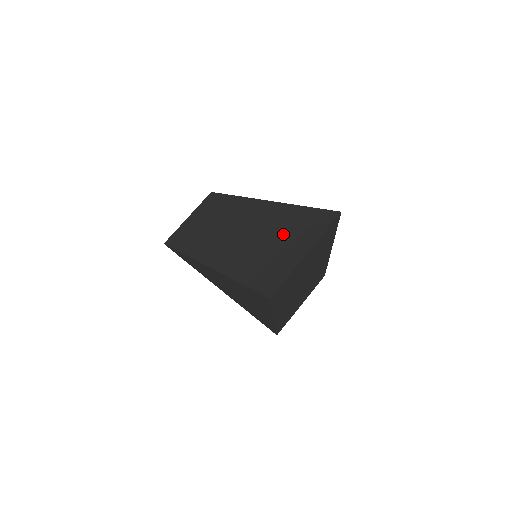
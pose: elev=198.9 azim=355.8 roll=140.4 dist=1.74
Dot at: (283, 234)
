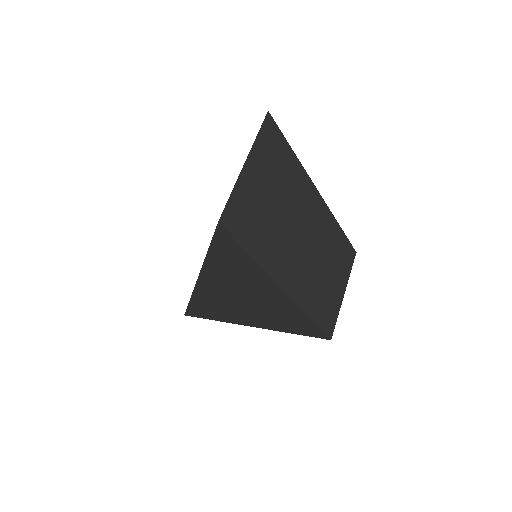
Dot at: occluded
